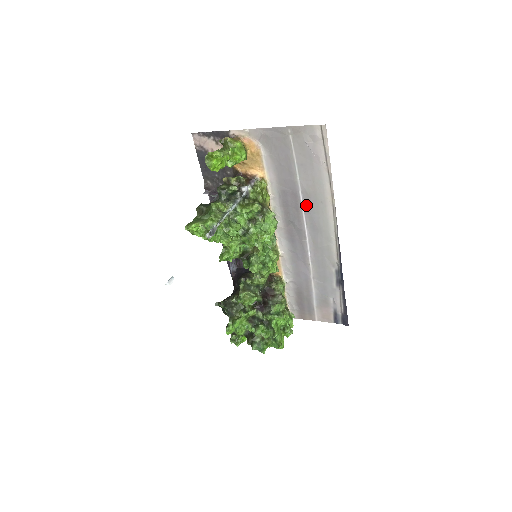
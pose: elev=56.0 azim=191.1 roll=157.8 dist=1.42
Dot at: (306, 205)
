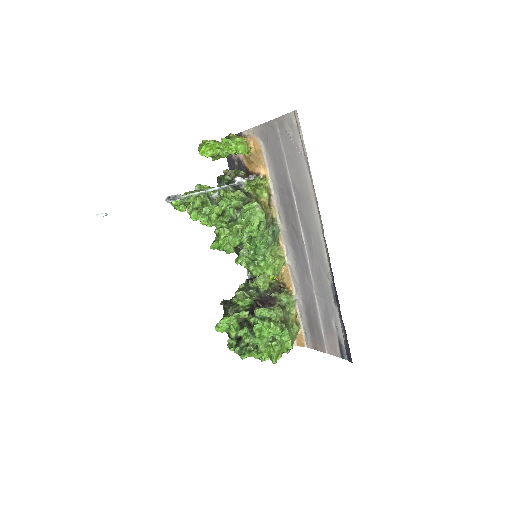
Dot at: (298, 203)
